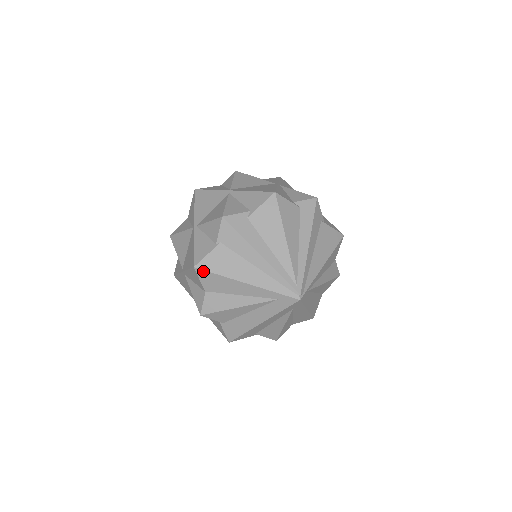
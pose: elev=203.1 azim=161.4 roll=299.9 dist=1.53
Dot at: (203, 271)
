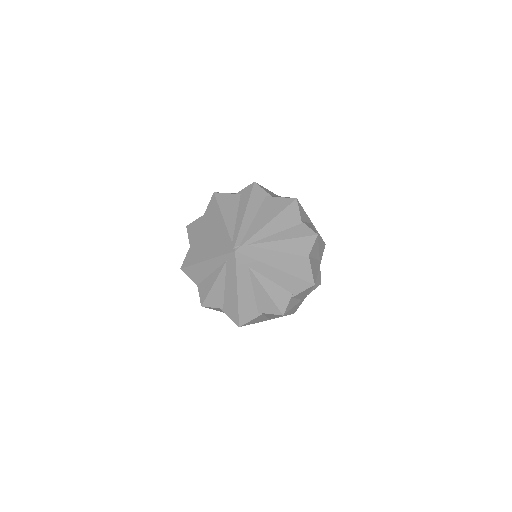
Dot at: (185, 268)
